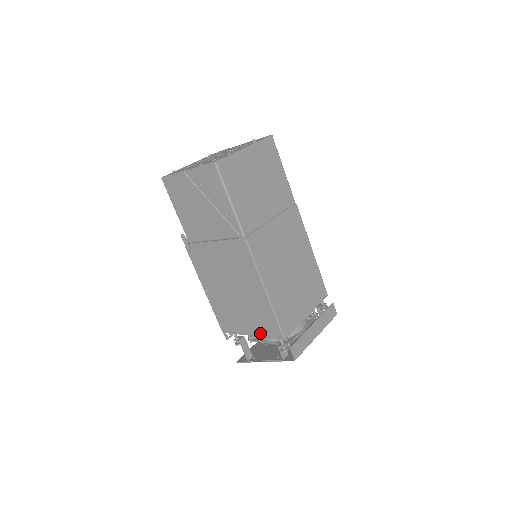
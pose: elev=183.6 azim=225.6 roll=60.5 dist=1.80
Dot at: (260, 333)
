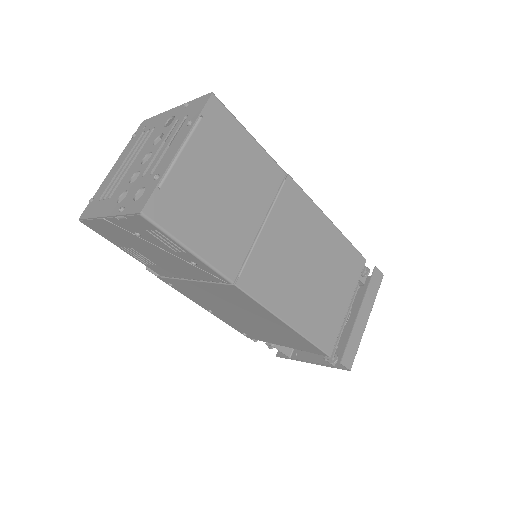
Dot at: (296, 348)
